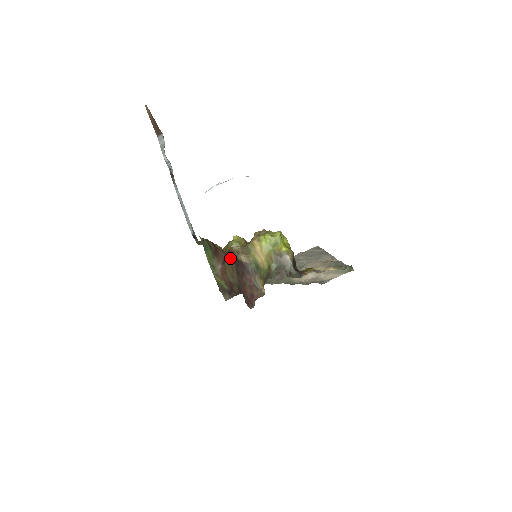
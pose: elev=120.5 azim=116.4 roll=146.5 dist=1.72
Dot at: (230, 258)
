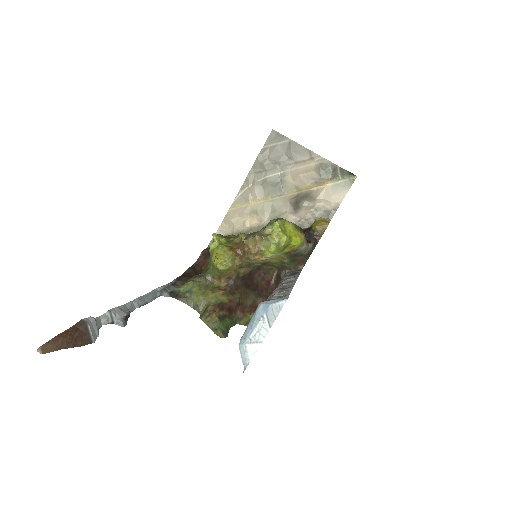
Dot at: (238, 290)
